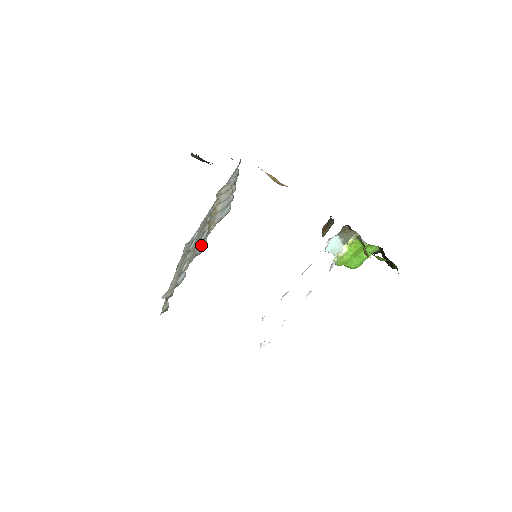
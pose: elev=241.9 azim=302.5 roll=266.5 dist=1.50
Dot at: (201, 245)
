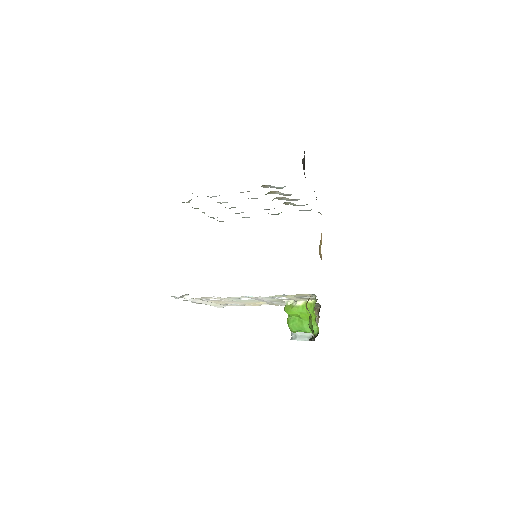
Dot at: occluded
